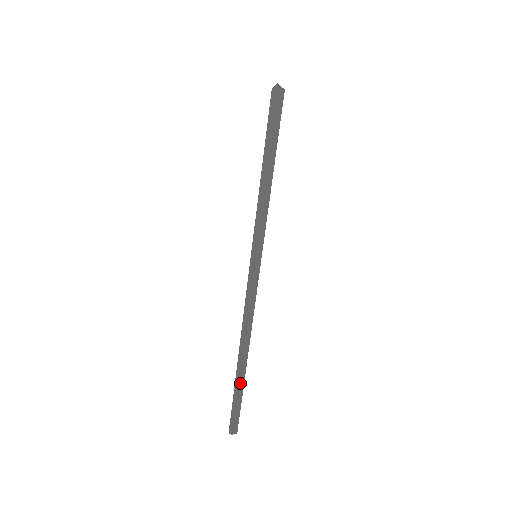
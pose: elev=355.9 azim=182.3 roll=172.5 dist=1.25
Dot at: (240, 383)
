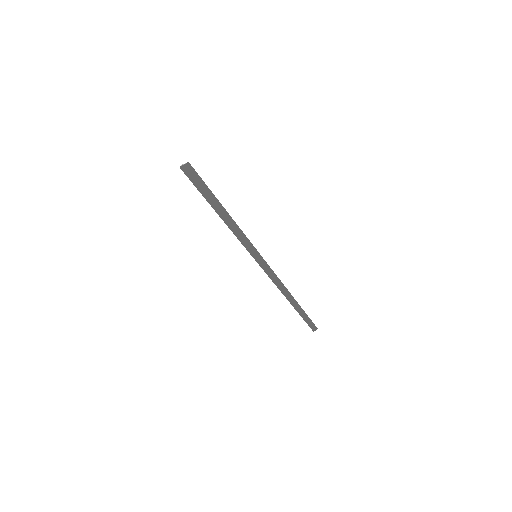
Dot at: (299, 311)
